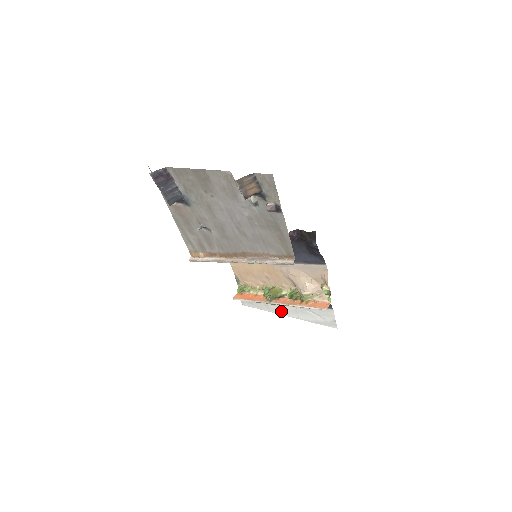
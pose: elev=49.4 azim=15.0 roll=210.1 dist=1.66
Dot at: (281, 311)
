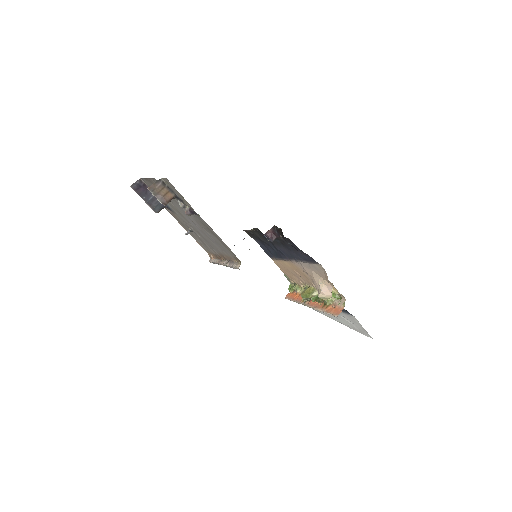
Dot at: occluded
